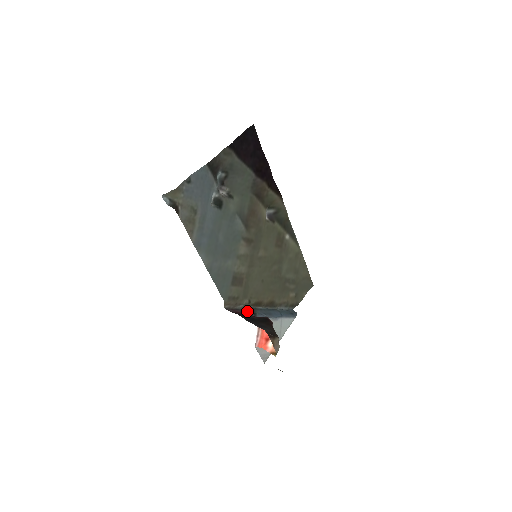
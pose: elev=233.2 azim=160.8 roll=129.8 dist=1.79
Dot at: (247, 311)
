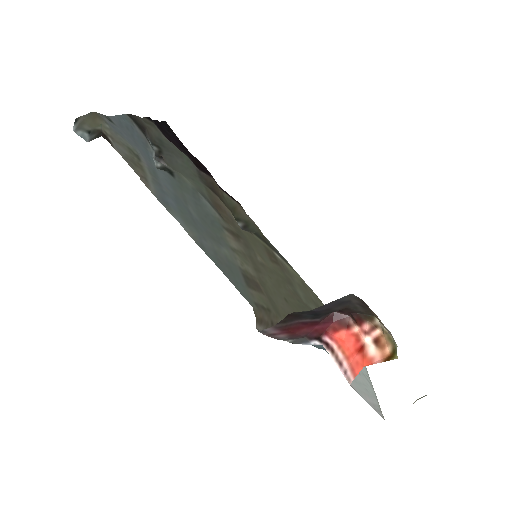
Dot at: (295, 340)
